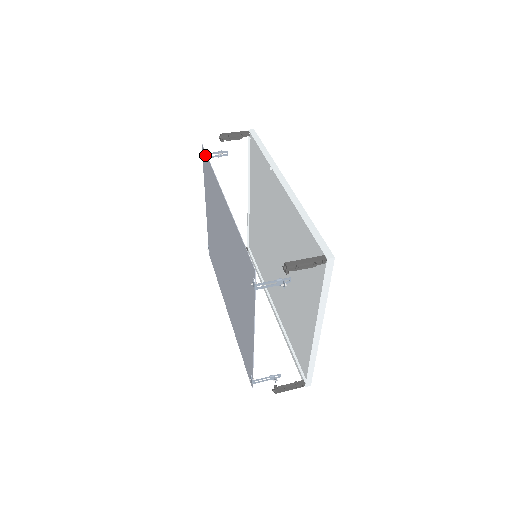
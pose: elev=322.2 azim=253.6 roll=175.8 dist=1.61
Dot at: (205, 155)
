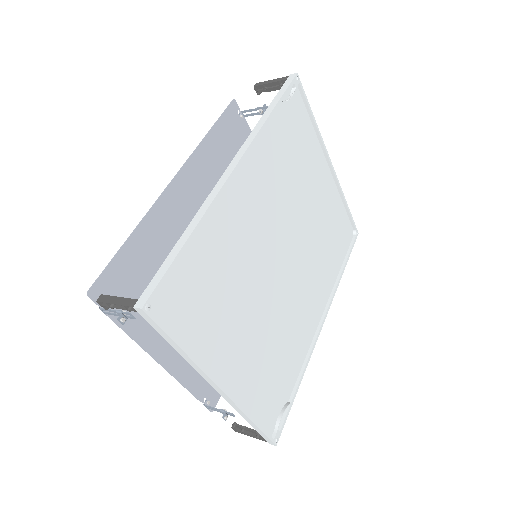
Dot at: (226, 115)
